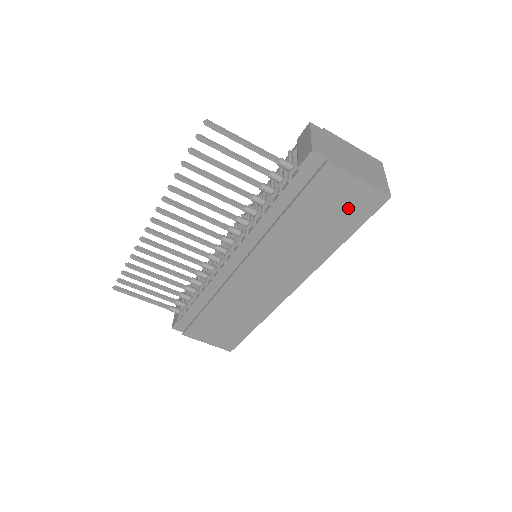
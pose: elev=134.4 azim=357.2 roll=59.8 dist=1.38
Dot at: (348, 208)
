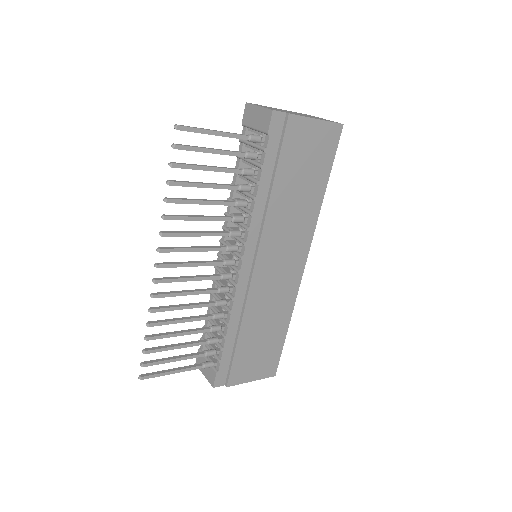
Dot at: (318, 152)
